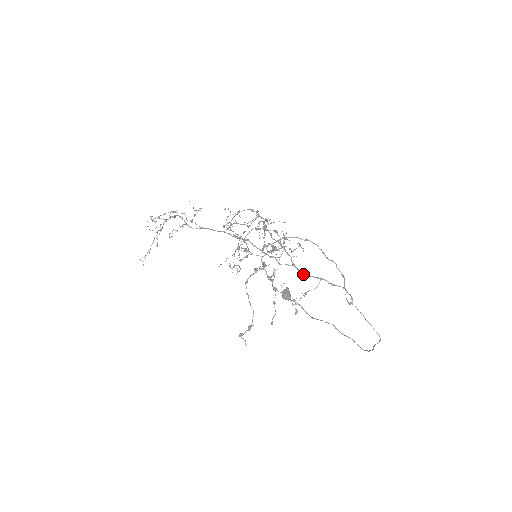
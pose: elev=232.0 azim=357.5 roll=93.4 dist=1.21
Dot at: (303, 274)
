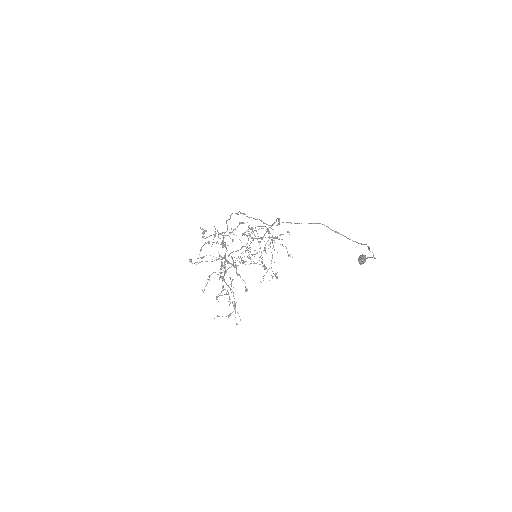
Dot at: (260, 238)
